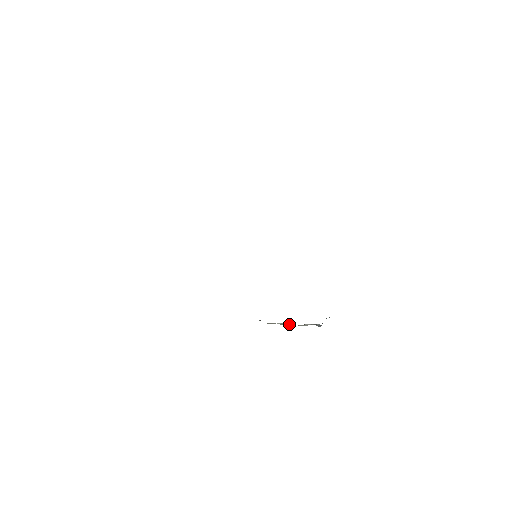
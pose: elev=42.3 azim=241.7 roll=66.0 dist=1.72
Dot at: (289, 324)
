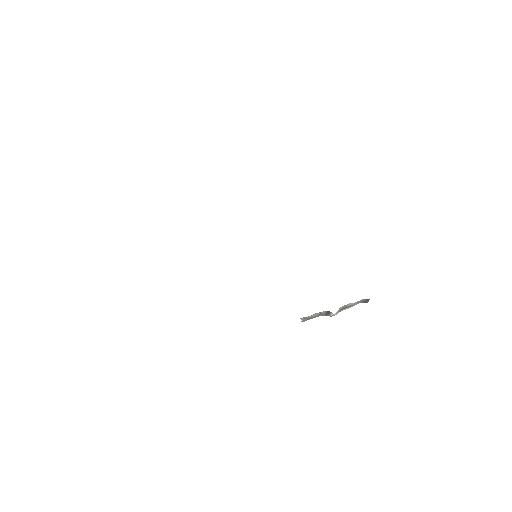
Dot at: (327, 311)
